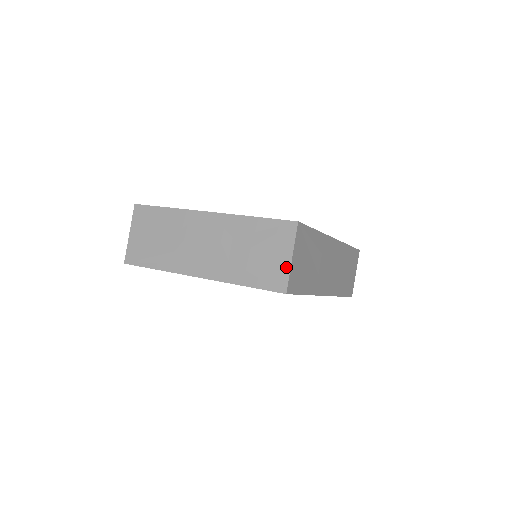
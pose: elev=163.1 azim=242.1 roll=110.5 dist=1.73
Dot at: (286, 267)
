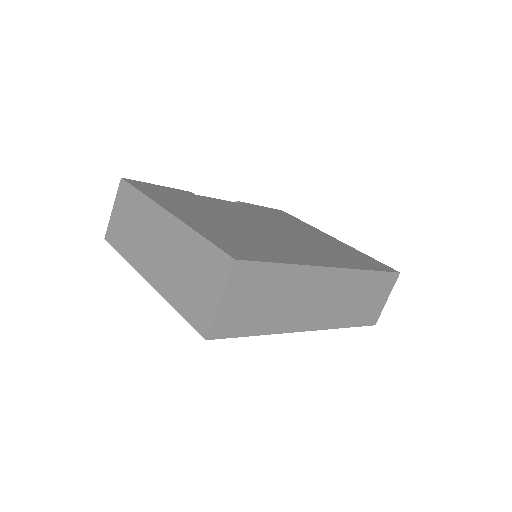
Dot at: (213, 309)
